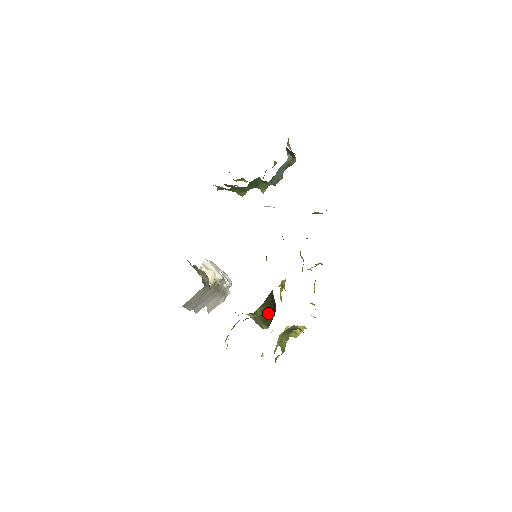
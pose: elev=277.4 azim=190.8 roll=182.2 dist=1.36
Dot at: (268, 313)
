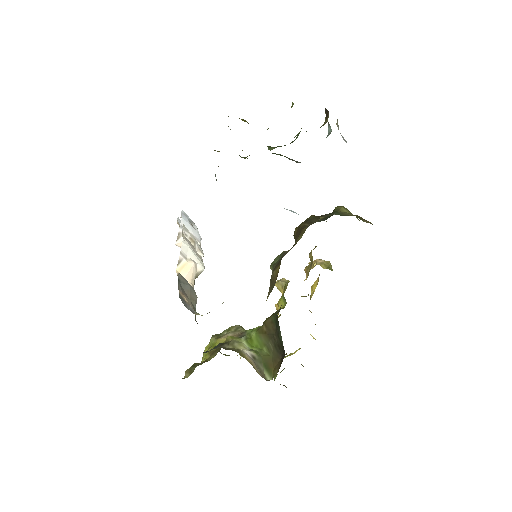
Dot at: (270, 351)
